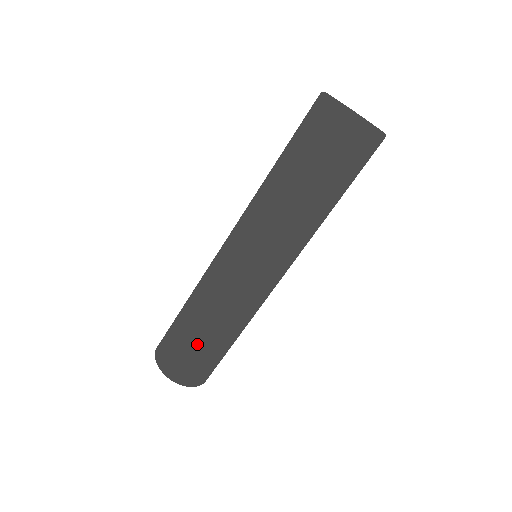
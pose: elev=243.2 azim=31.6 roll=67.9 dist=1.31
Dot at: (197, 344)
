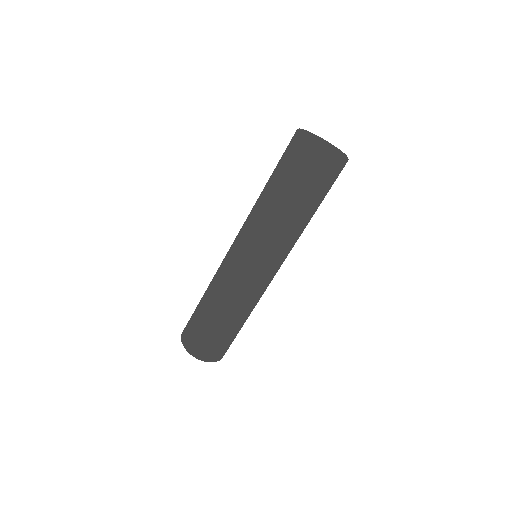
Dot at: (226, 332)
